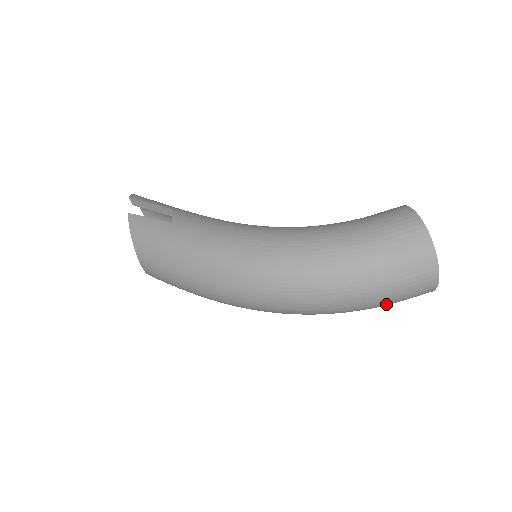
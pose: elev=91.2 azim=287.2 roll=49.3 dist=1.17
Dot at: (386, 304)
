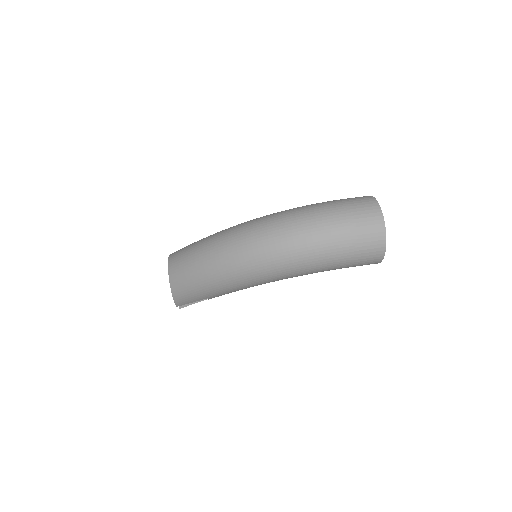
Dot at: (347, 244)
